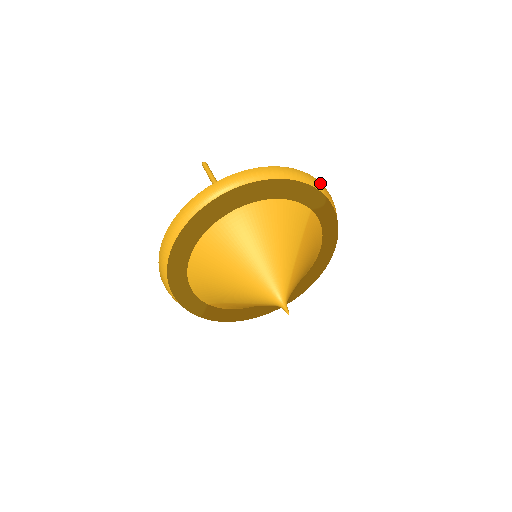
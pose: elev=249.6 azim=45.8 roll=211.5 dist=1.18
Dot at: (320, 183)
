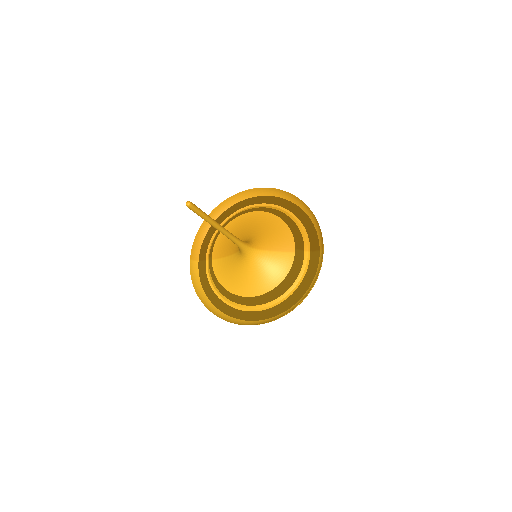
Dot at: (323, 253)
